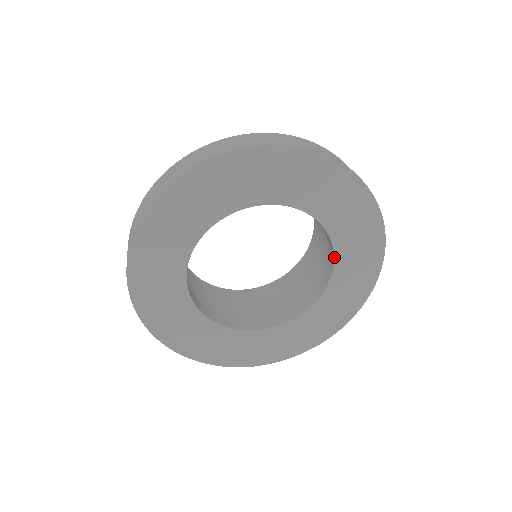
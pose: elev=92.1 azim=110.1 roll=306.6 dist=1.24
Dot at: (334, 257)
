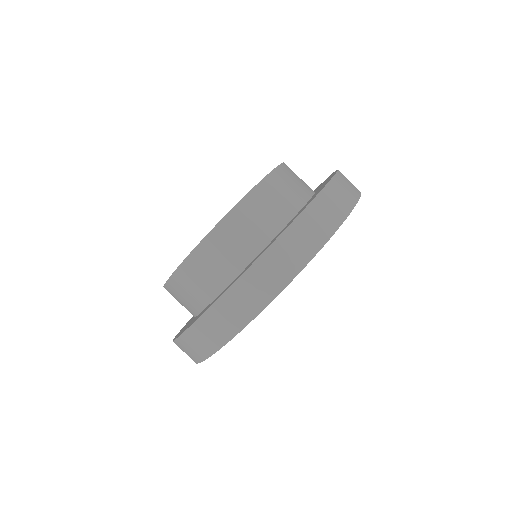
Dot at: occluded
